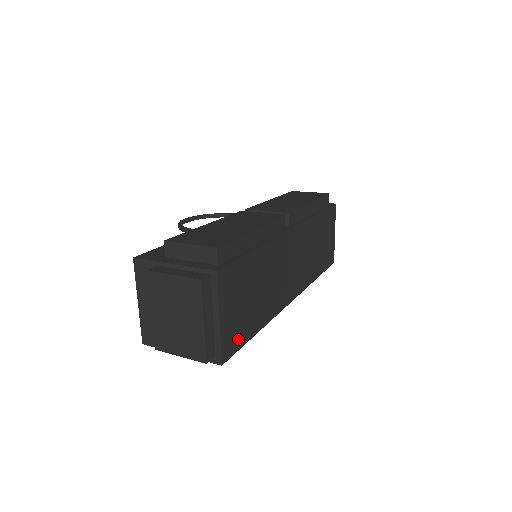
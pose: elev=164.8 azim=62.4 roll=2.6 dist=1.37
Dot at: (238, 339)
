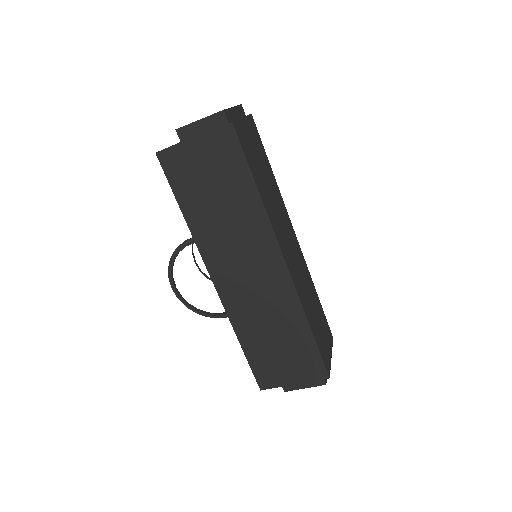
Dot at: (246, 150)
